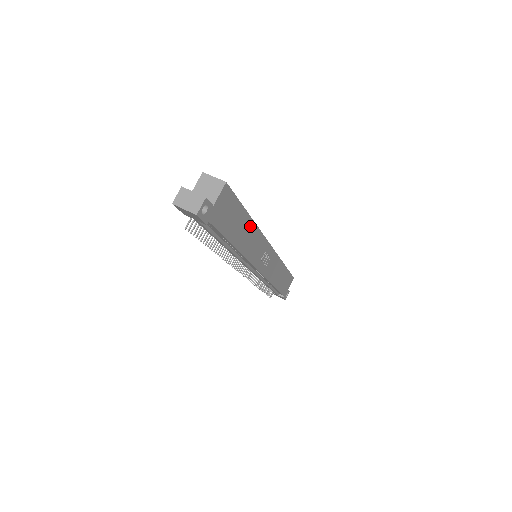
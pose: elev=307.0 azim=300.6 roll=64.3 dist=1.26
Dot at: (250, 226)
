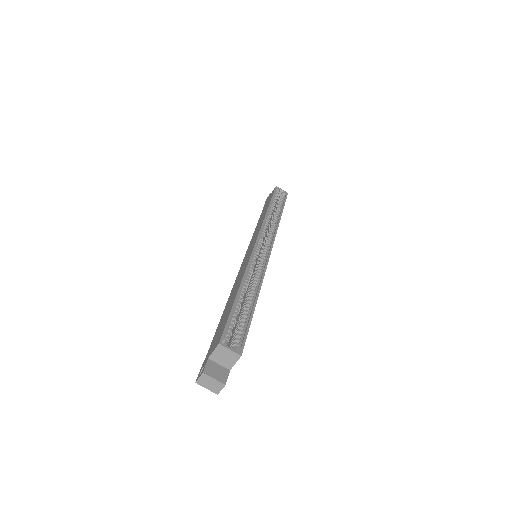
Dot at: occluded
